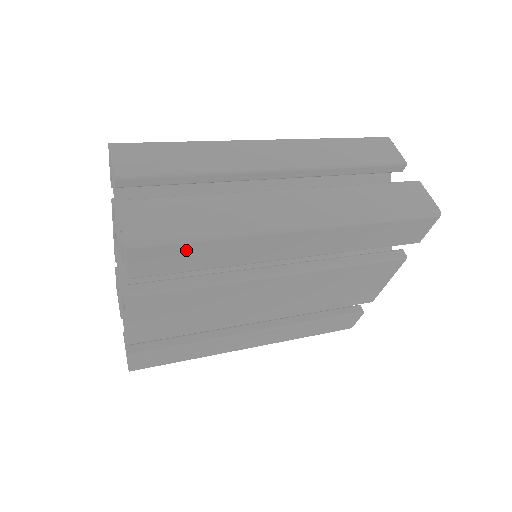
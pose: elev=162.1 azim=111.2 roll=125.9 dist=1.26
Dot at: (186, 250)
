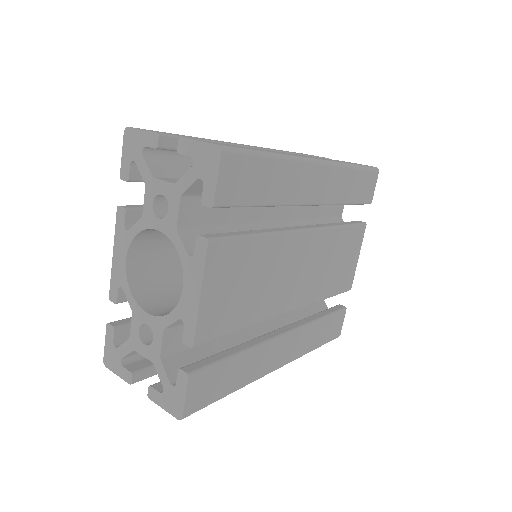
Dot at: (257, 169)
